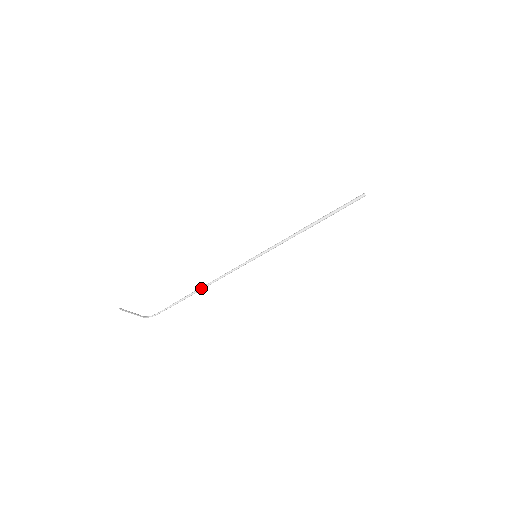
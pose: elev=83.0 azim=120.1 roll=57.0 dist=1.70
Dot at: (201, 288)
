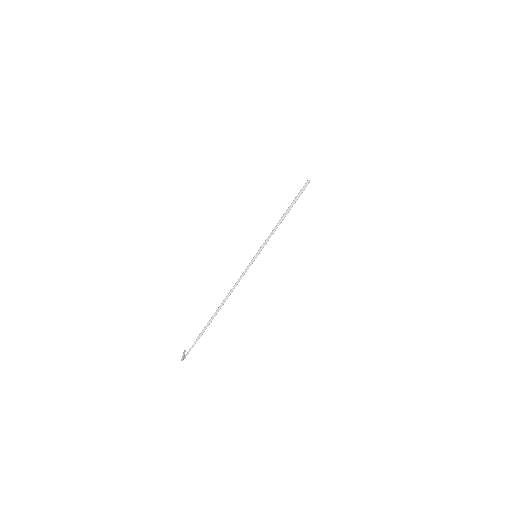
Dot at: (221, 305)
